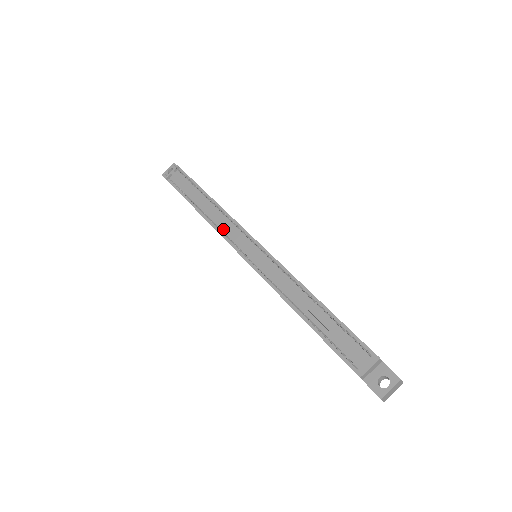
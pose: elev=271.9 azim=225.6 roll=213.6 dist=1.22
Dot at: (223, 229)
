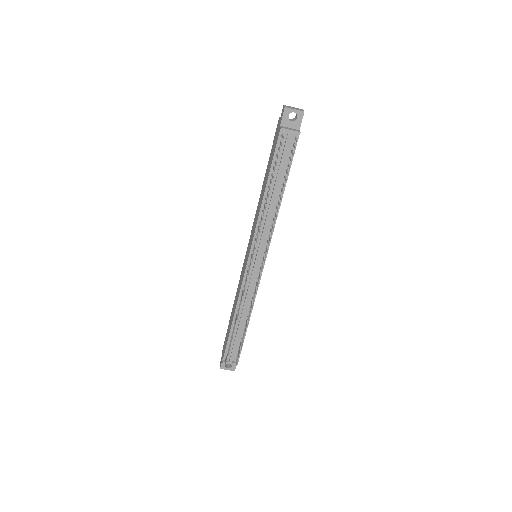
Dot at: (261, 229)
